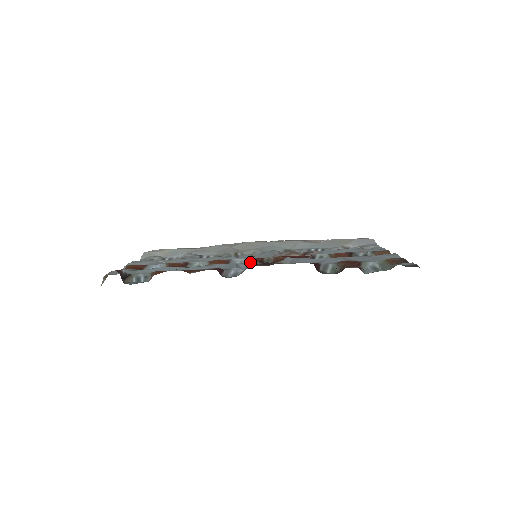
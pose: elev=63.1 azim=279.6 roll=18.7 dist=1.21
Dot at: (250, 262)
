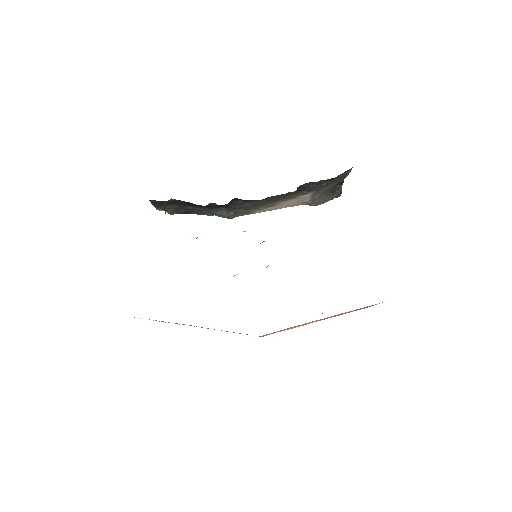
Dot at: occluded
